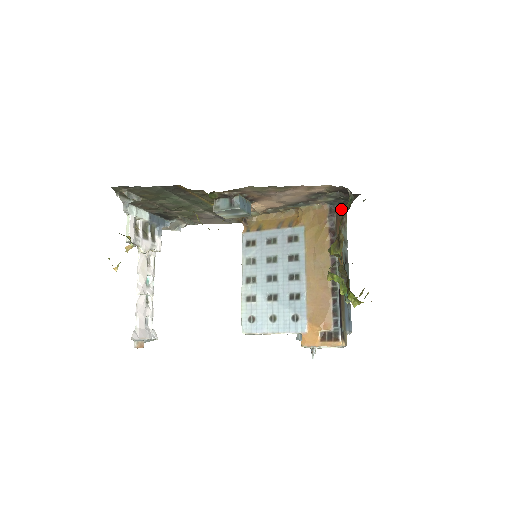
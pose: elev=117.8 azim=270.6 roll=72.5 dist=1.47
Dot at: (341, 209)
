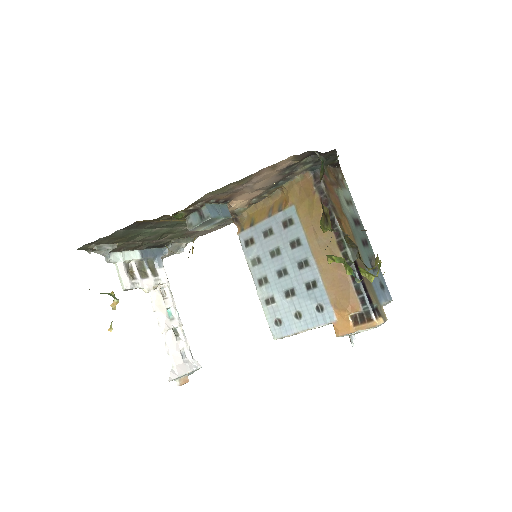
Dot at: (330, 168)
